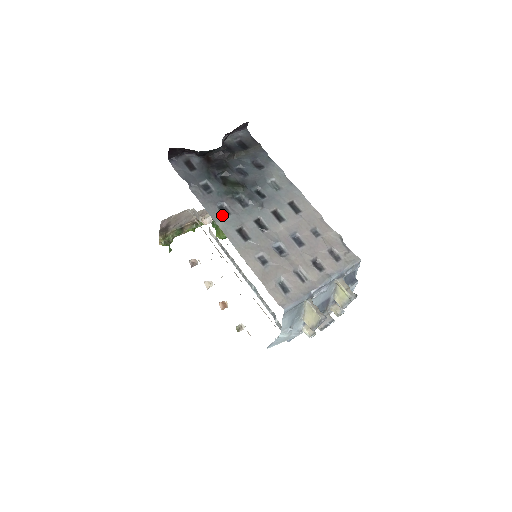
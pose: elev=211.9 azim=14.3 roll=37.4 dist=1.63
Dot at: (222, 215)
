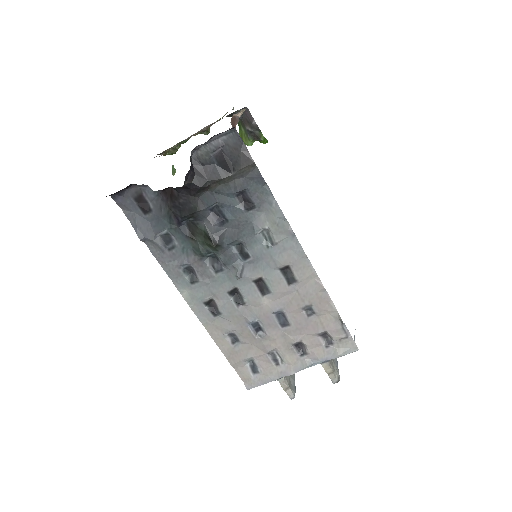
Dot at: (187, 282)
